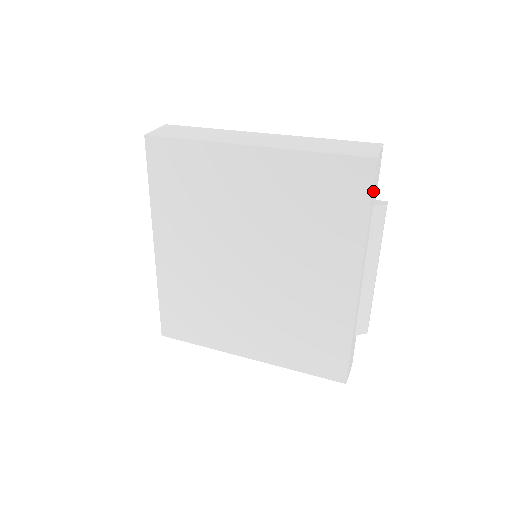
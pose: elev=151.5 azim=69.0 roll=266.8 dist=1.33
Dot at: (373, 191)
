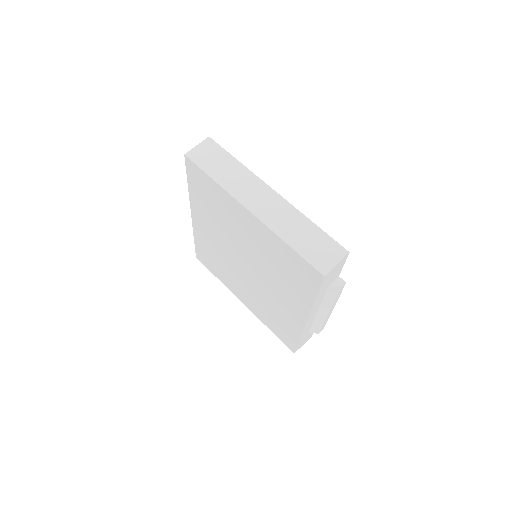
Dot at: (322, 286)
